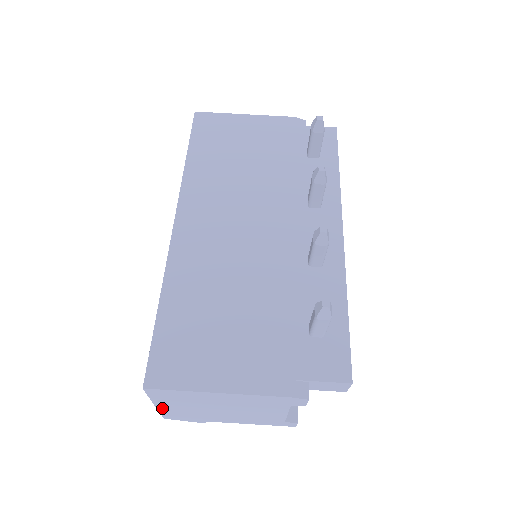
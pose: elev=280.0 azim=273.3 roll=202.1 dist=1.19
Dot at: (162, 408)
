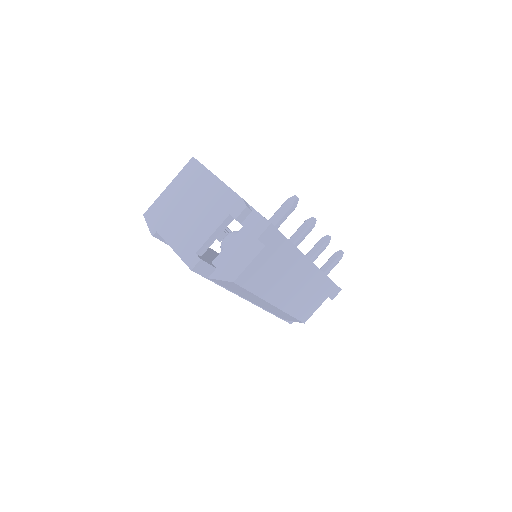
Dot at: (165, 193)
